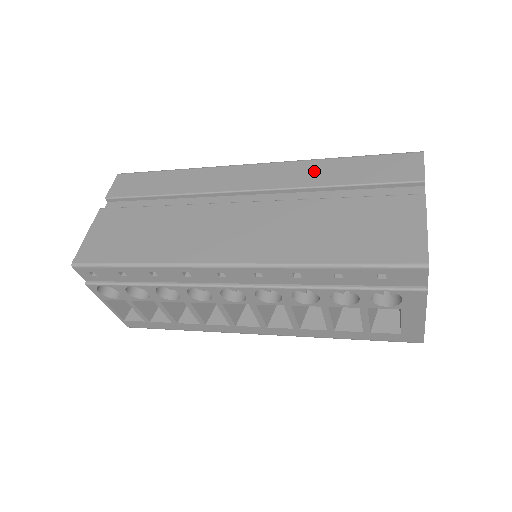
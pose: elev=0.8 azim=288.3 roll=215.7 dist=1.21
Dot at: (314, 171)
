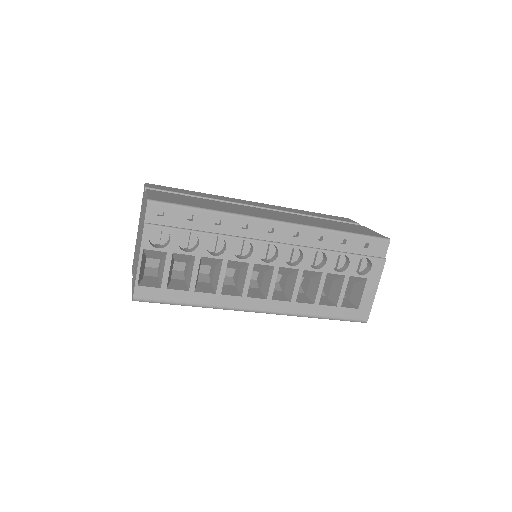
Dot at: (297, 211)
